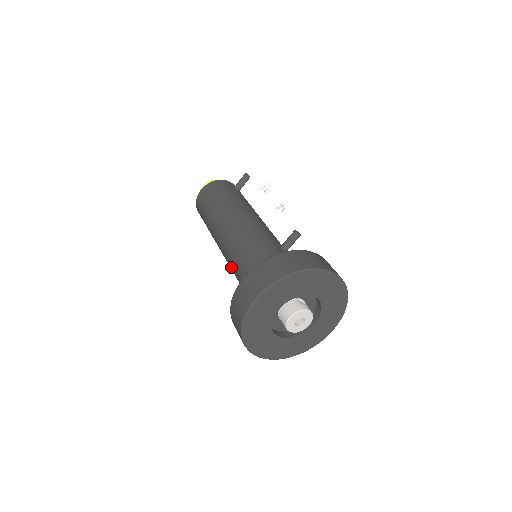
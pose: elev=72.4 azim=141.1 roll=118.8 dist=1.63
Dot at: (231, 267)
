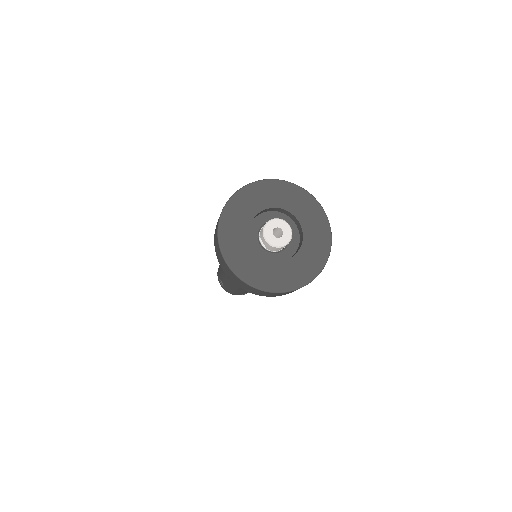
Dot at: occluded
